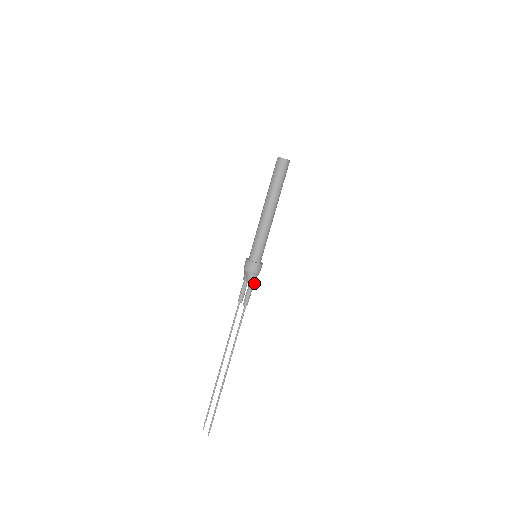
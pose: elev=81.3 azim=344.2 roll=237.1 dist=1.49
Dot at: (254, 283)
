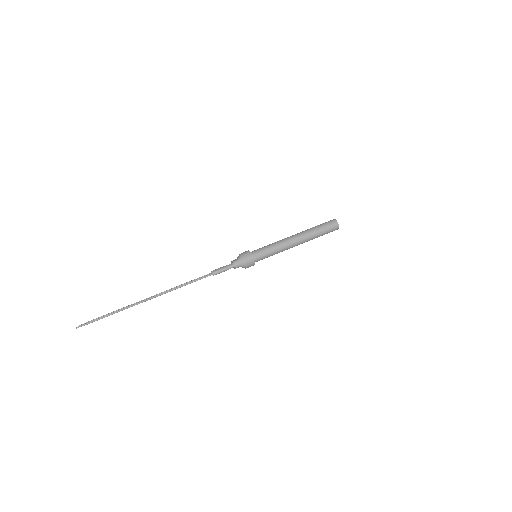
Dot at: (235, 267)
